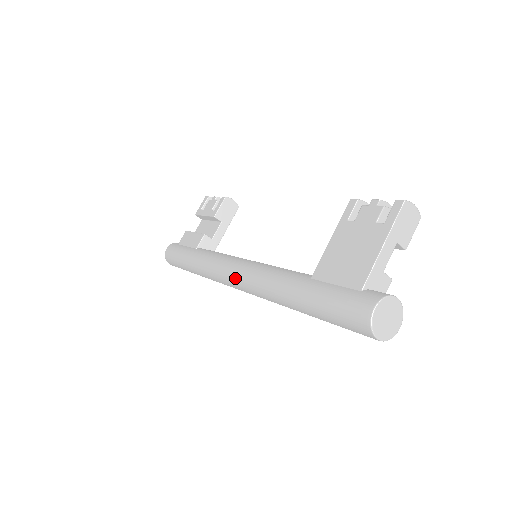
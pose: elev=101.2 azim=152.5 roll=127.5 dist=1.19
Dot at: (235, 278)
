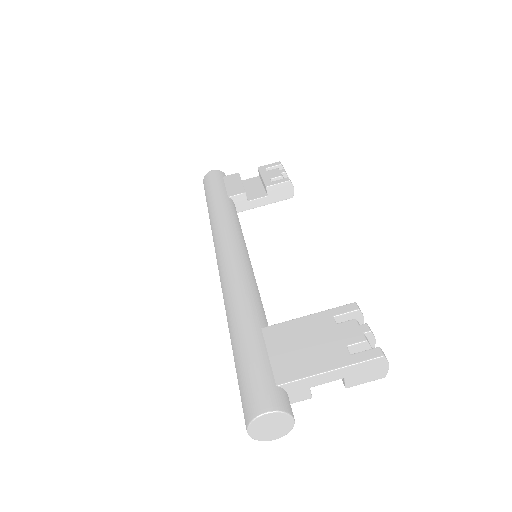
Dot at: (222, 258)
